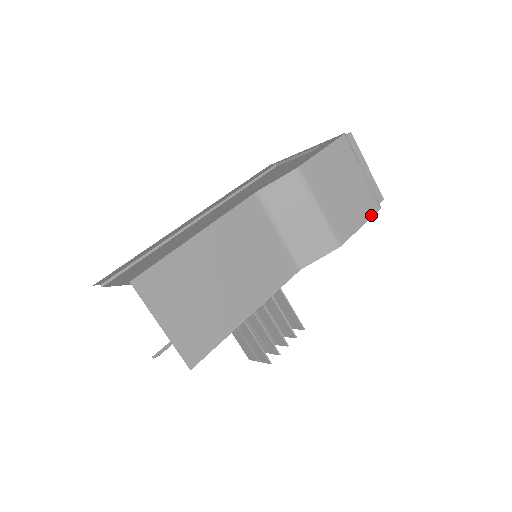
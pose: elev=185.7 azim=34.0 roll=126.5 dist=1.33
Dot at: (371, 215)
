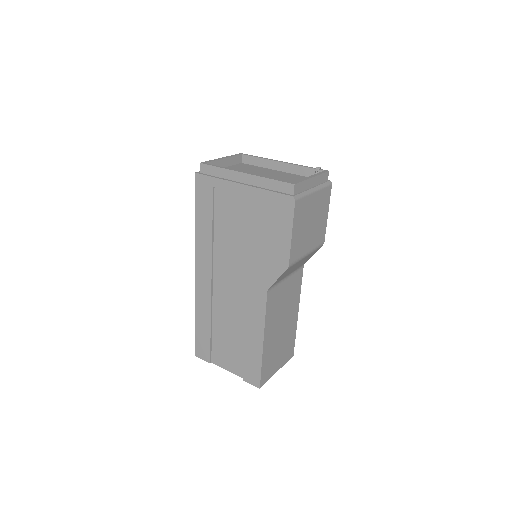
Dot at: (329, 199)
